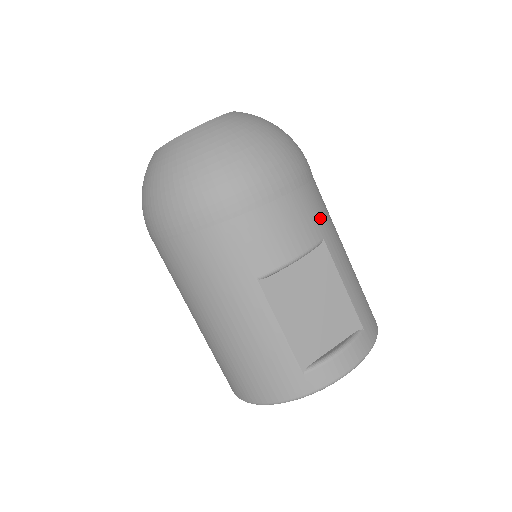
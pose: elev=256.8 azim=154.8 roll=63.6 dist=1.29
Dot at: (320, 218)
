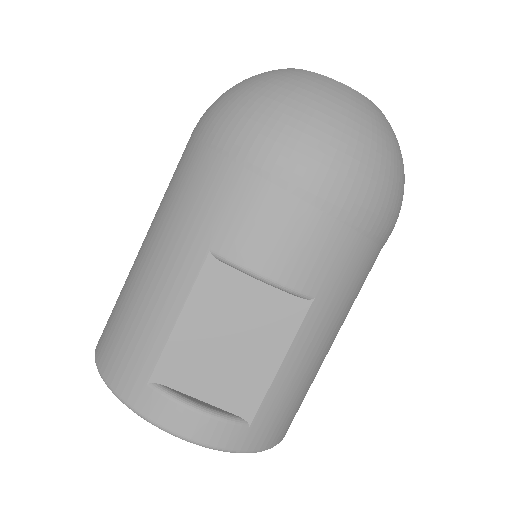
Dot at: (336, 279)
